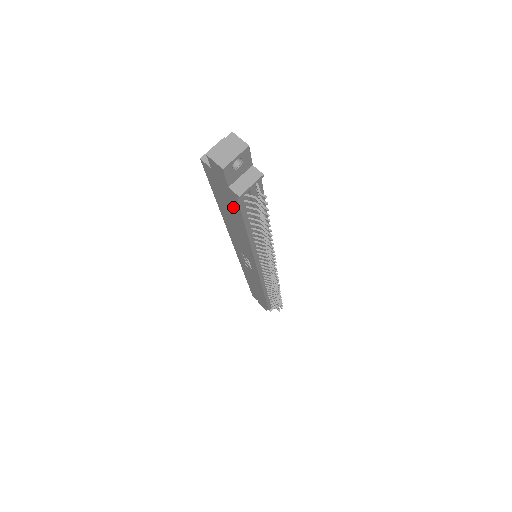
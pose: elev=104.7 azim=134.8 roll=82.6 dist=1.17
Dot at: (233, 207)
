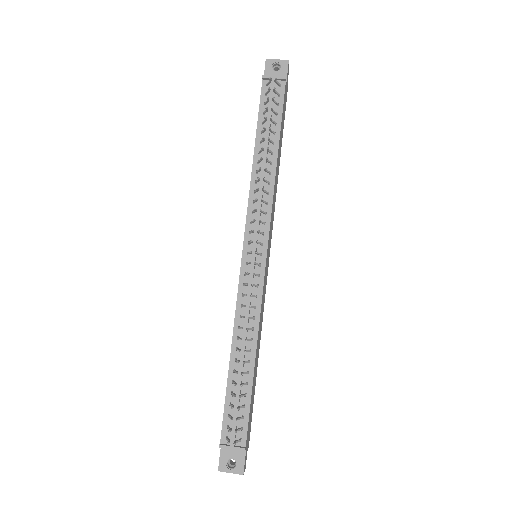
Dot at: occluded
